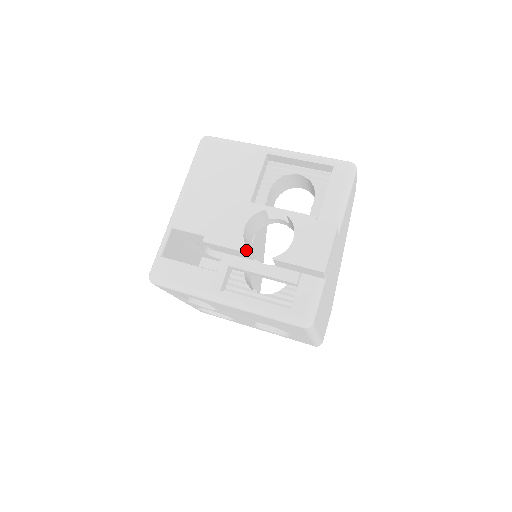
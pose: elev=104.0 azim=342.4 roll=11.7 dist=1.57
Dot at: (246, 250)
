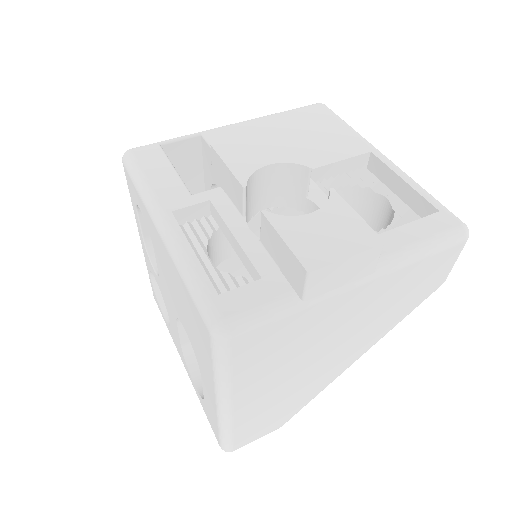
Dot at: (243, 182)
